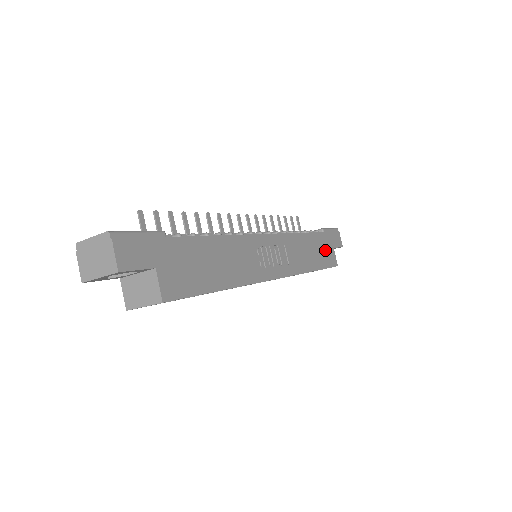
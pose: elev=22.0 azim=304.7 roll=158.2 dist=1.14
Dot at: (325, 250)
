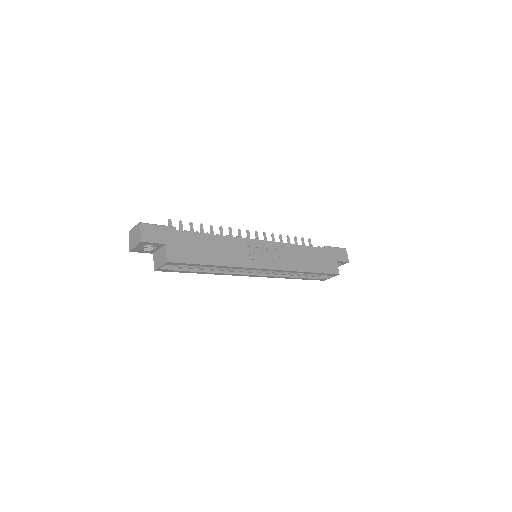
Dot at: (325, 261)
